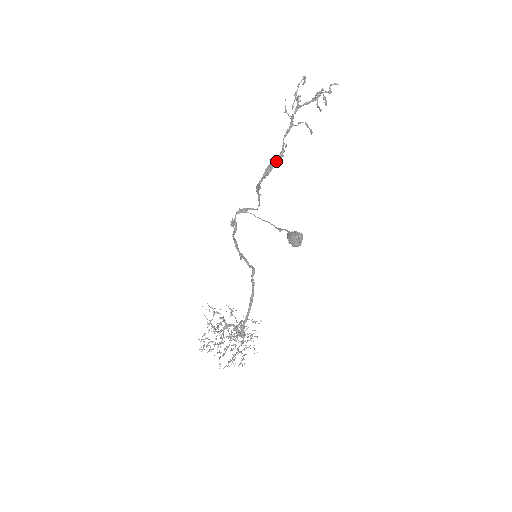
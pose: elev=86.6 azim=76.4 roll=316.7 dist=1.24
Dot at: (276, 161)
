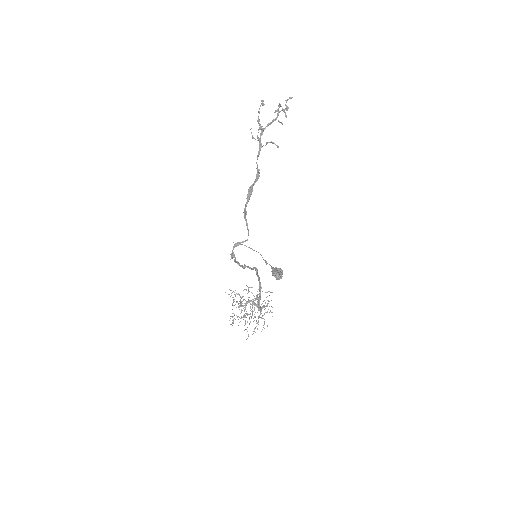
Dot at: (254, 183)
